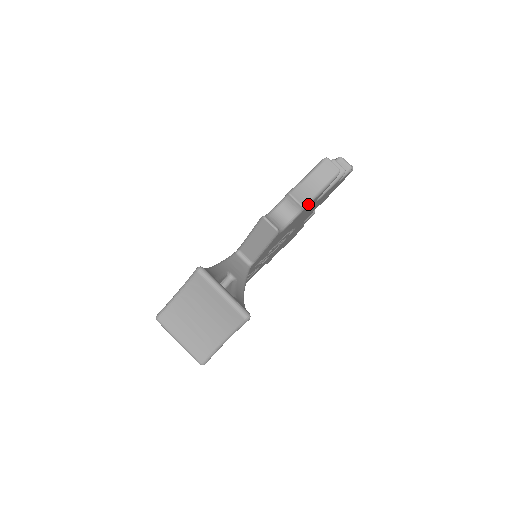
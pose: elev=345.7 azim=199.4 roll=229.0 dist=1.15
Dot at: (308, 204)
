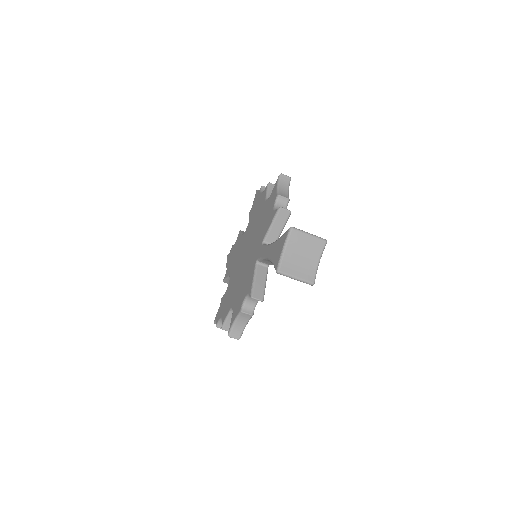
Dot at: occluded
